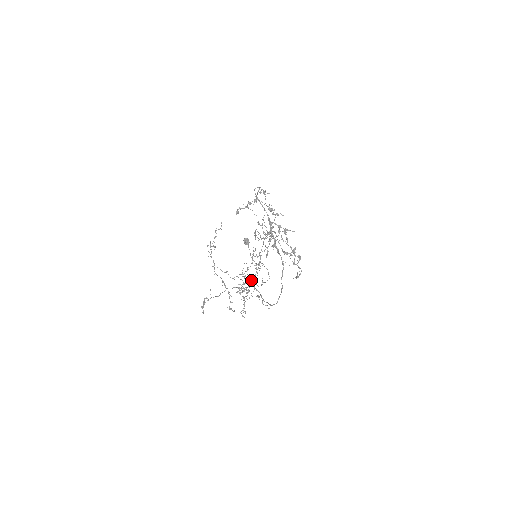
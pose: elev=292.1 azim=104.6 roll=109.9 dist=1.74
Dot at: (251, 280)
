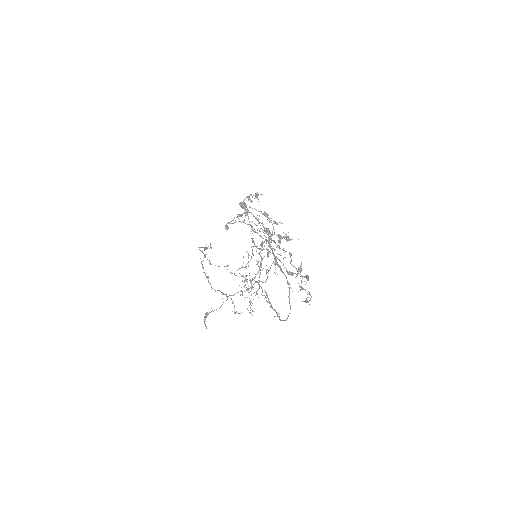
Dot at: (254, 277)
